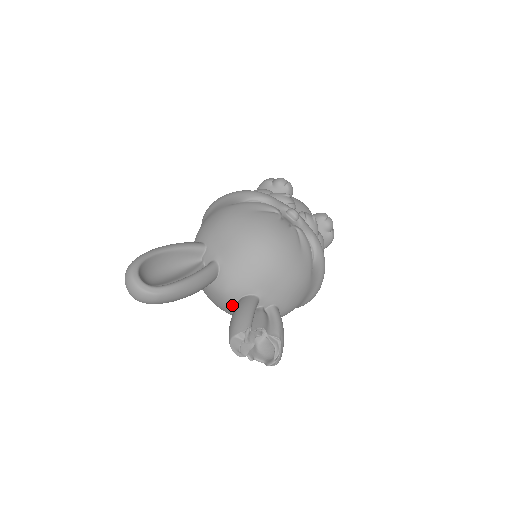
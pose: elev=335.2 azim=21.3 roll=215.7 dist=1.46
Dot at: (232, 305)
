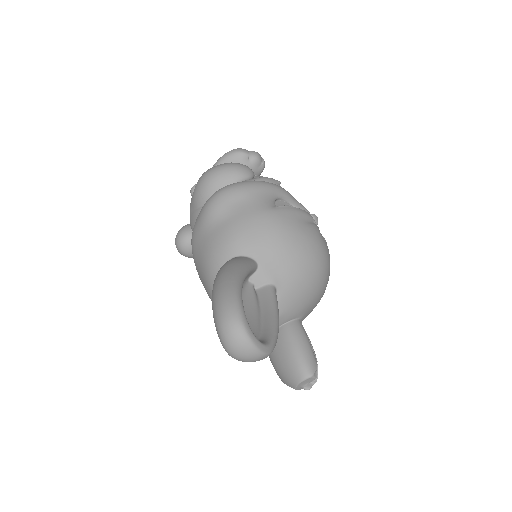
Dot at: occluded
